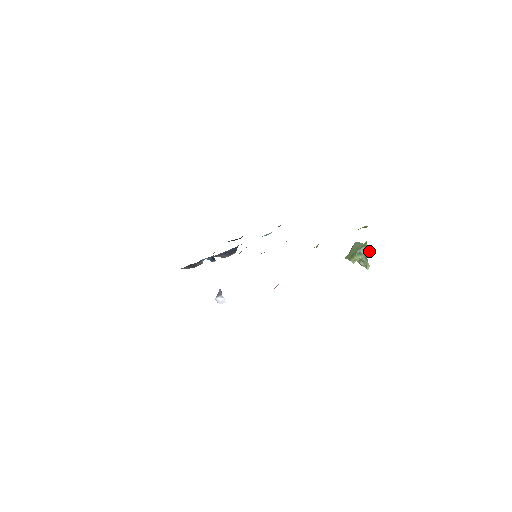
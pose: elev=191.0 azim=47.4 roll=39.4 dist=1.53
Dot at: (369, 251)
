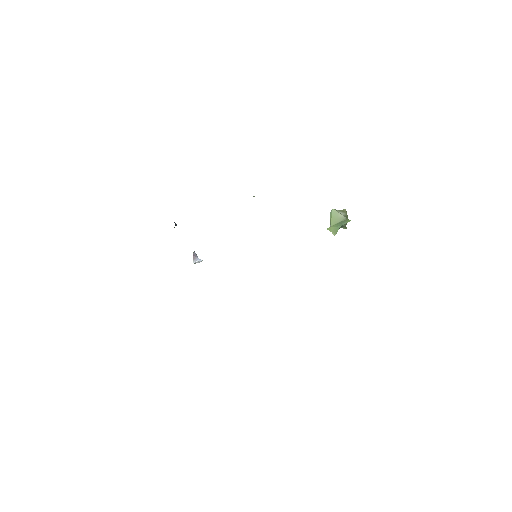
Dot at: occluded
